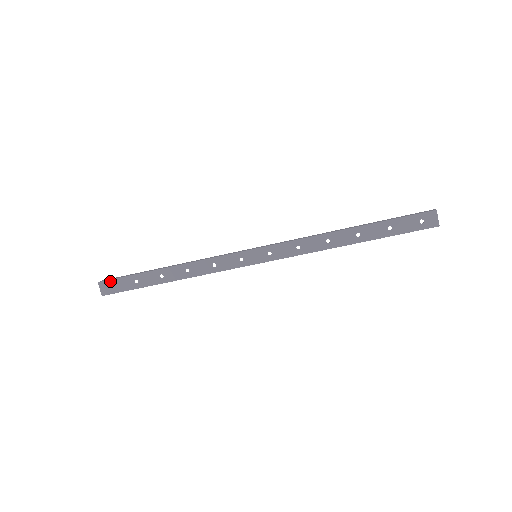
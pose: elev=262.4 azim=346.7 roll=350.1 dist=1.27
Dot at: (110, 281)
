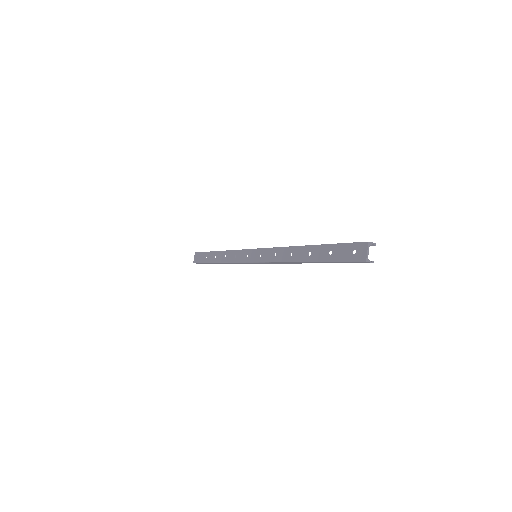
Dot at: (199, 253)
